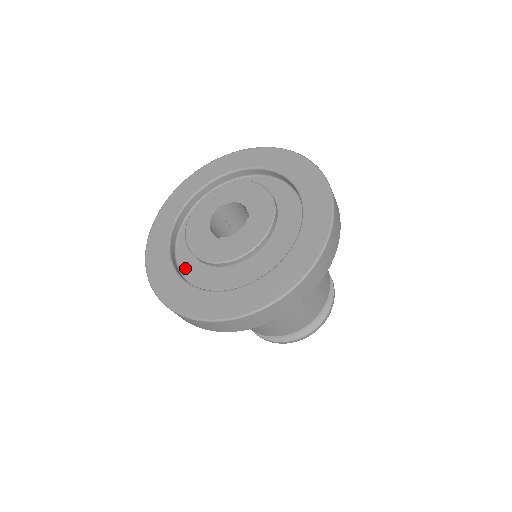
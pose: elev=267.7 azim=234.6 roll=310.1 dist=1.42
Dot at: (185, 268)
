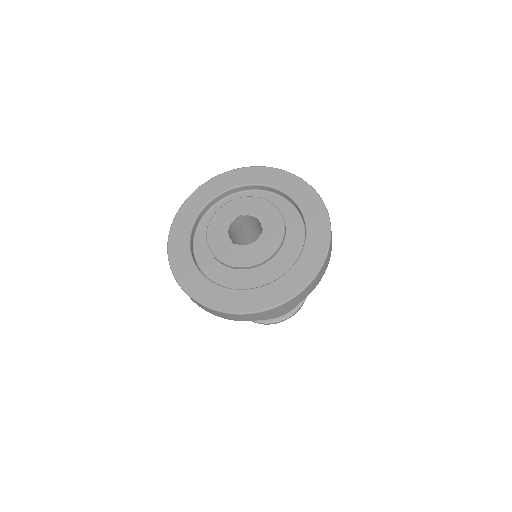
Dot at: (200, 257)
